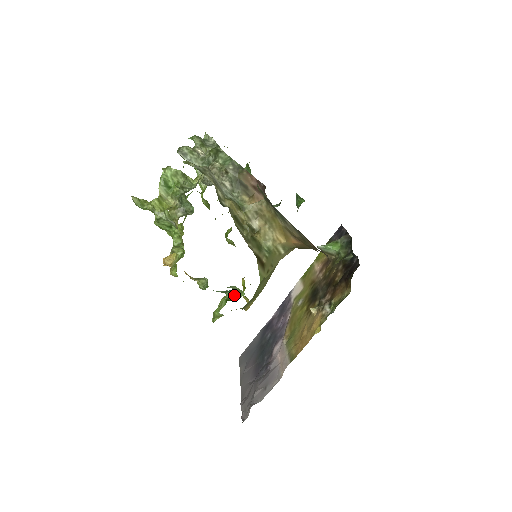
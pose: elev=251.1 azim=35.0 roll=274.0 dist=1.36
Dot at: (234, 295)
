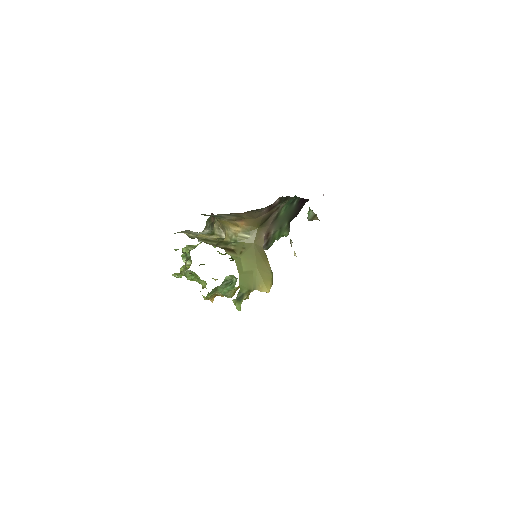
Dot at: occluded
